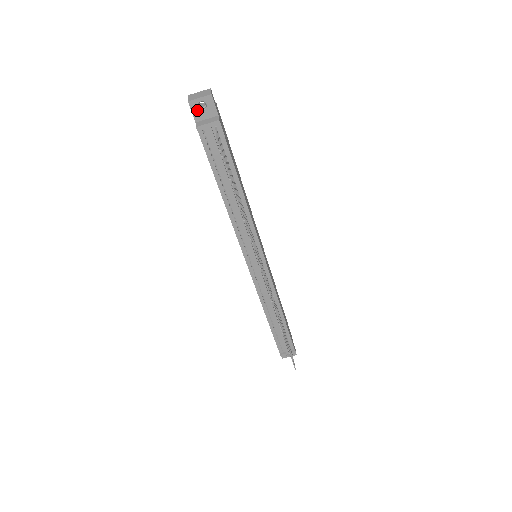
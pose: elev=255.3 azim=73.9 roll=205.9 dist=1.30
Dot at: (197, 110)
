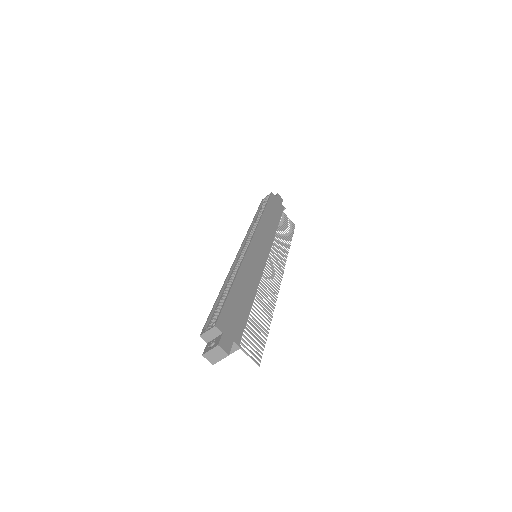
Dot at: occluded
